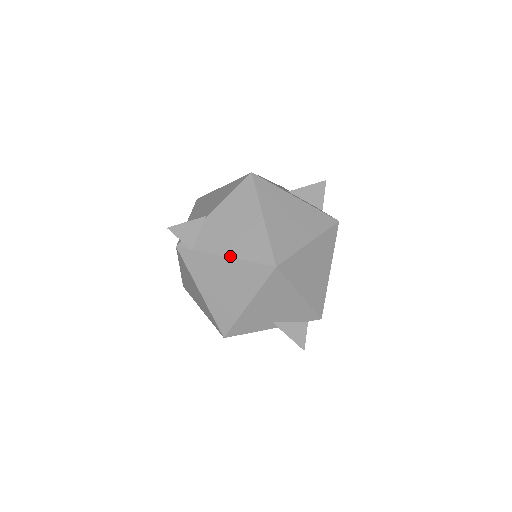
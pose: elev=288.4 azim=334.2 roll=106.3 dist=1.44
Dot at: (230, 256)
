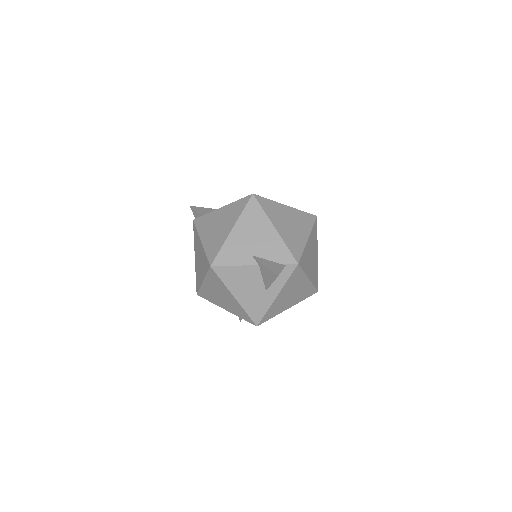
Dot at: (225, 205)
